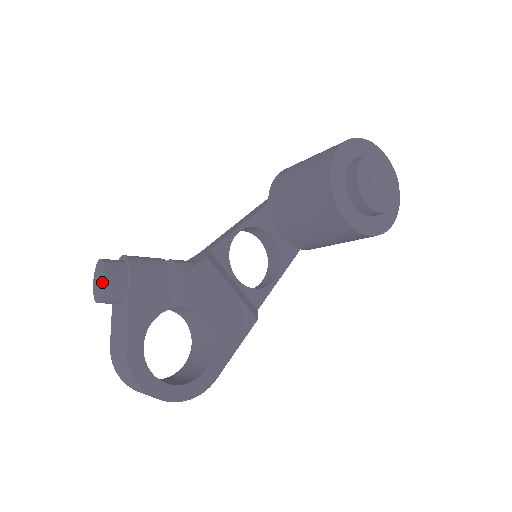
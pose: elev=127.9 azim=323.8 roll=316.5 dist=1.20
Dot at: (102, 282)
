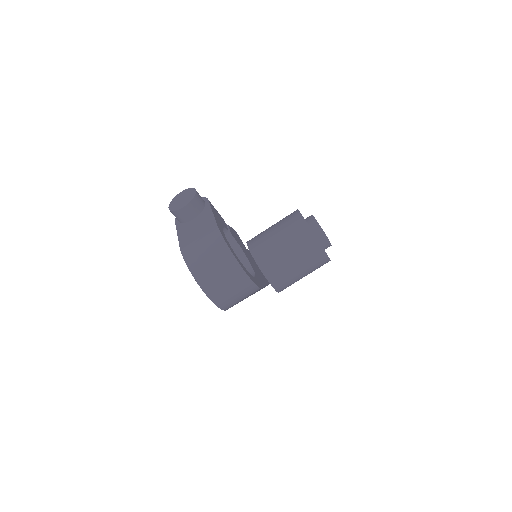
Dot at: (191, 194)
